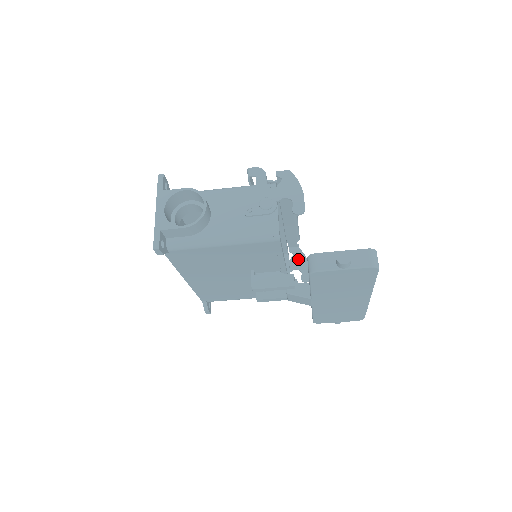
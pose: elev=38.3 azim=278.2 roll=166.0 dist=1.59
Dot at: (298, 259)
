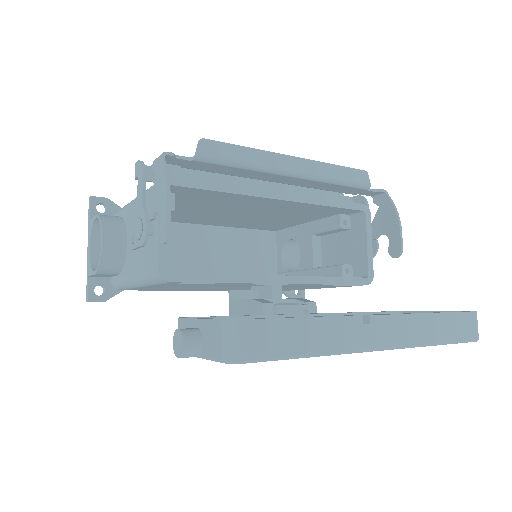
Dot at: (384, 215)
